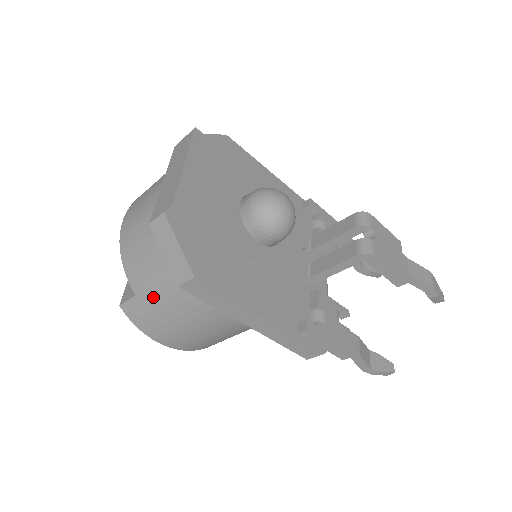
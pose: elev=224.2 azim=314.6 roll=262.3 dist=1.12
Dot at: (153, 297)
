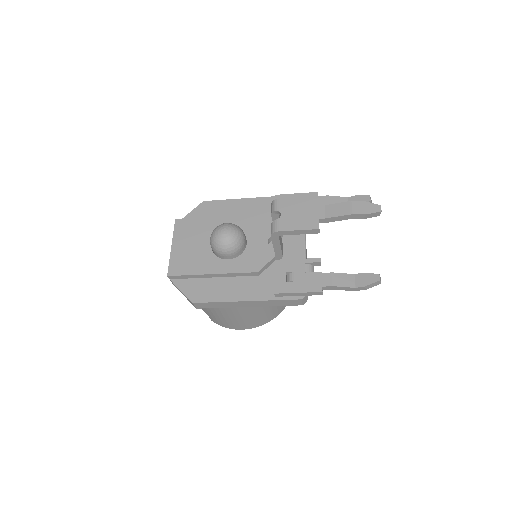
Dot at: (209, 313)
